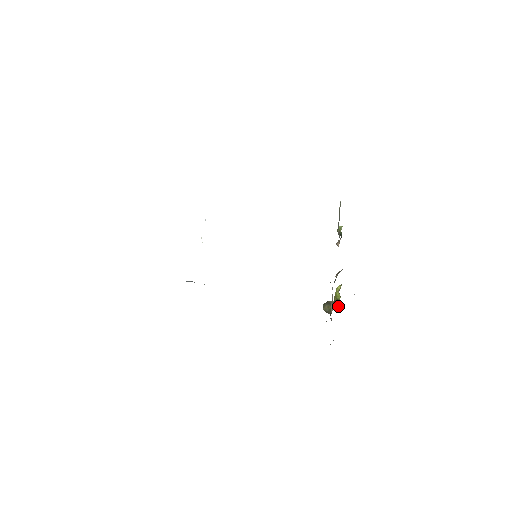
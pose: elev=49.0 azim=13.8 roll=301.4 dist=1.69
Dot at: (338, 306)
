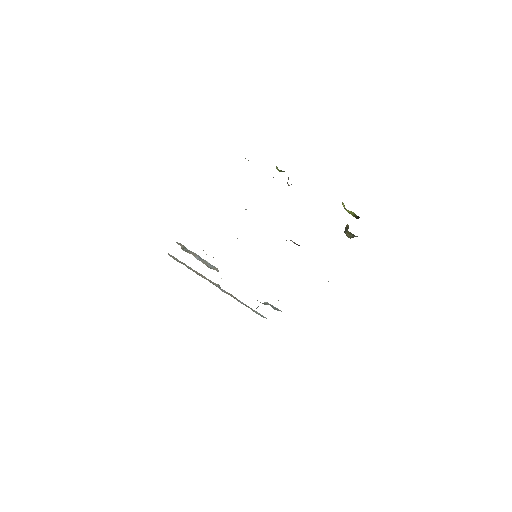
Dot at: occluded
